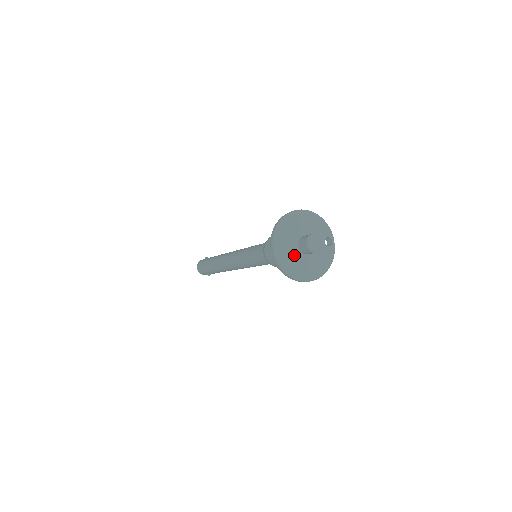
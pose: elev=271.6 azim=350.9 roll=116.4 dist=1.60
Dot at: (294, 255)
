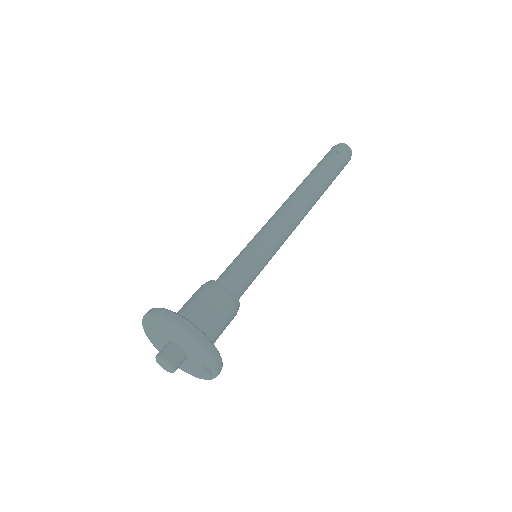
Dot at: (161, 342)
